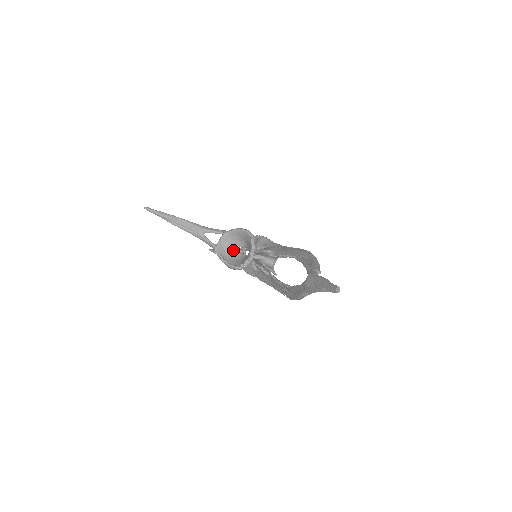
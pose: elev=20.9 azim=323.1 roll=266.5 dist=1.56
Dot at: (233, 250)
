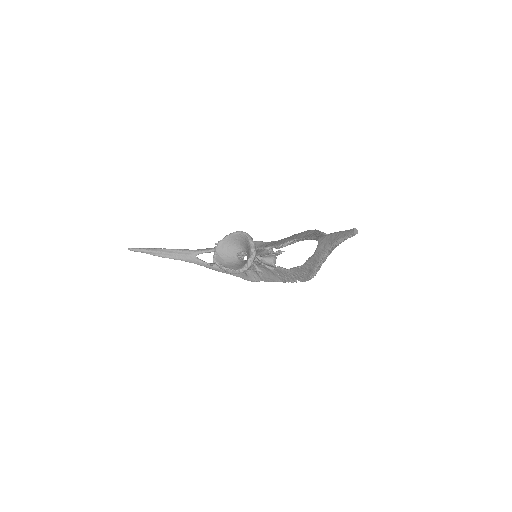
Dot at: (231, 257)
